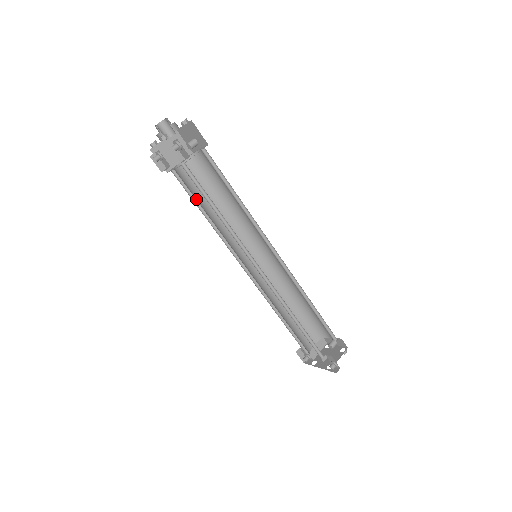
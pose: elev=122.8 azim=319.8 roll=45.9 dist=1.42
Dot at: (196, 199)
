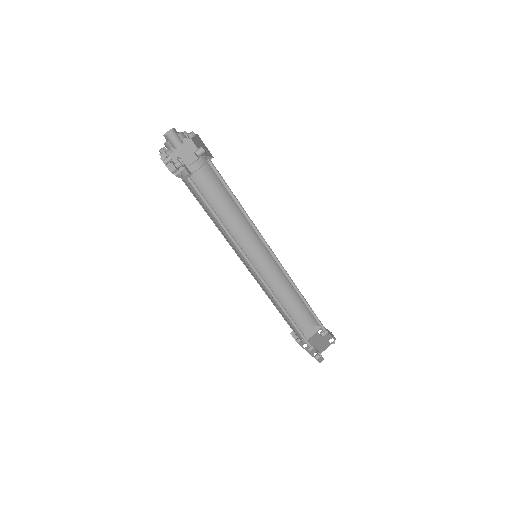
Dot at: (201, 203)
